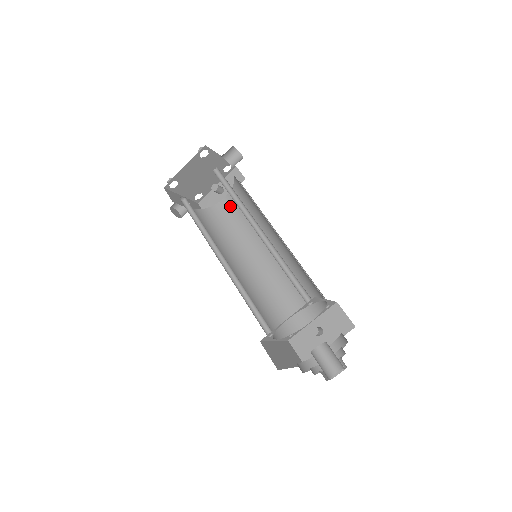
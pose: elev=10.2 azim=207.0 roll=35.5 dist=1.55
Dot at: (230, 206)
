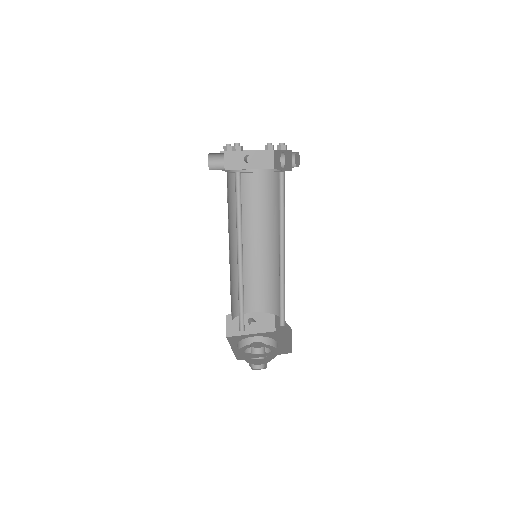
Dot at: (248, 181)
